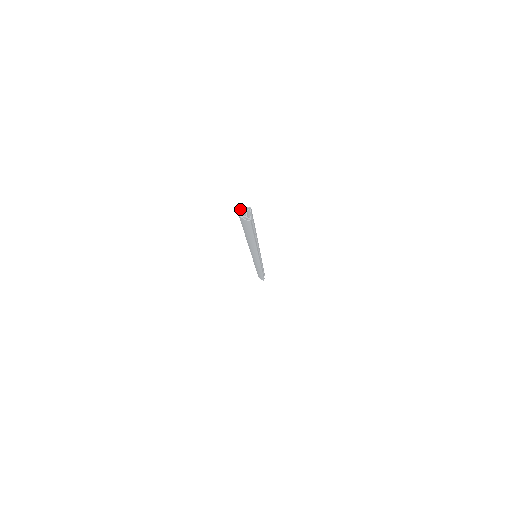
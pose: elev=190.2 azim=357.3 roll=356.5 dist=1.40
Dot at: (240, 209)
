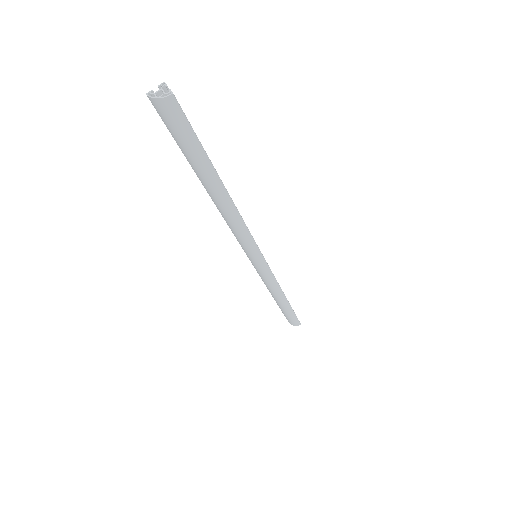
Dot at: (154, 98)
